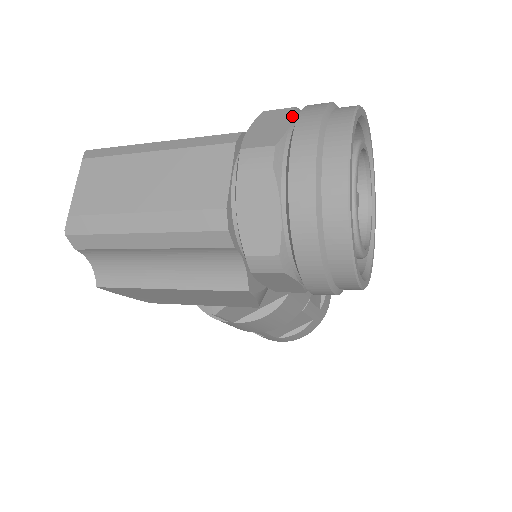
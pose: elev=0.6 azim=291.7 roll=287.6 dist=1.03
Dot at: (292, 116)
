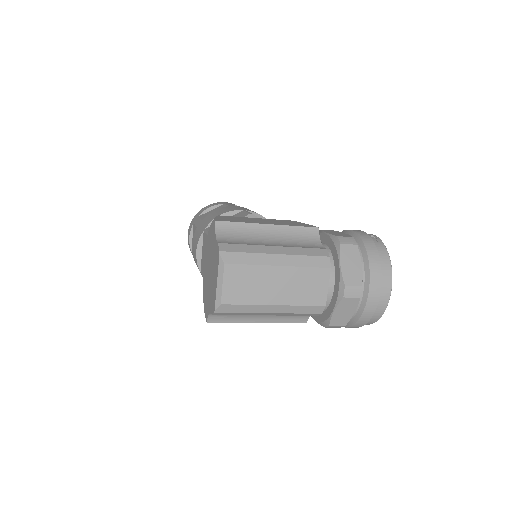
Dot at: (360, 256)
